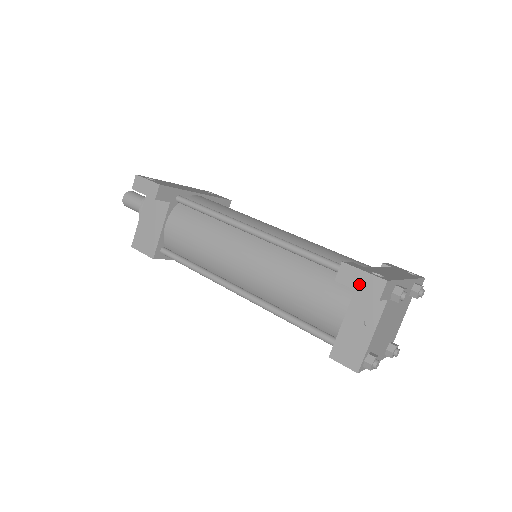
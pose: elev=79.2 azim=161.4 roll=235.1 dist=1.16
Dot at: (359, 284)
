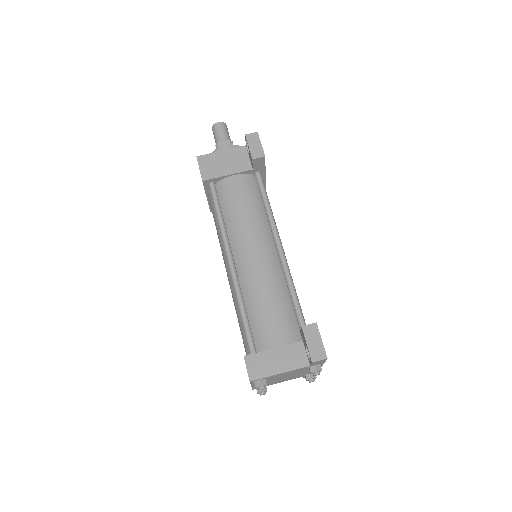
Dot at: (312, 343)
